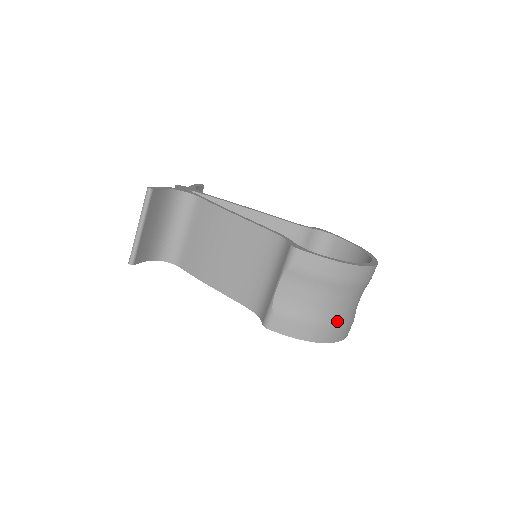
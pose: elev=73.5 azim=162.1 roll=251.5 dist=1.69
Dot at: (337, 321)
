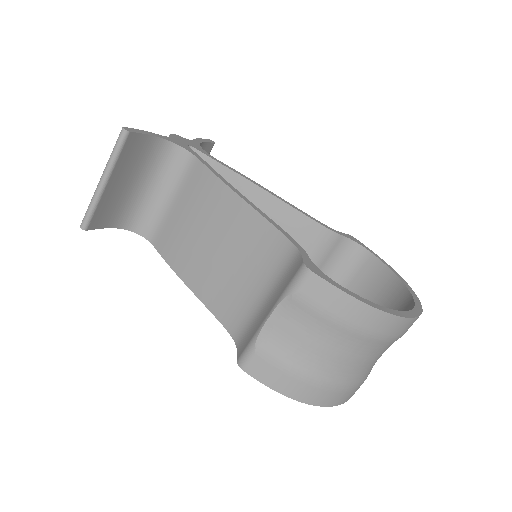
Dot at: (343, 381)
